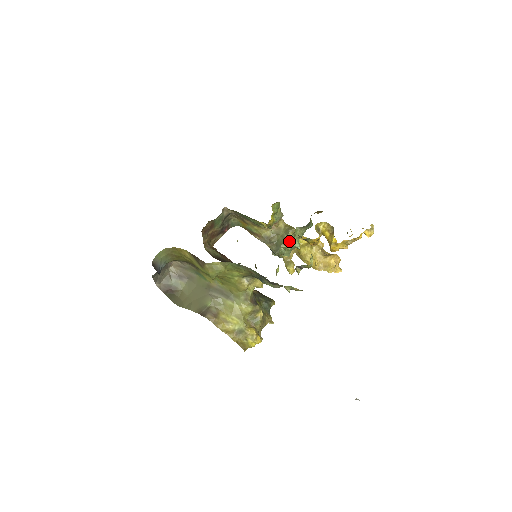
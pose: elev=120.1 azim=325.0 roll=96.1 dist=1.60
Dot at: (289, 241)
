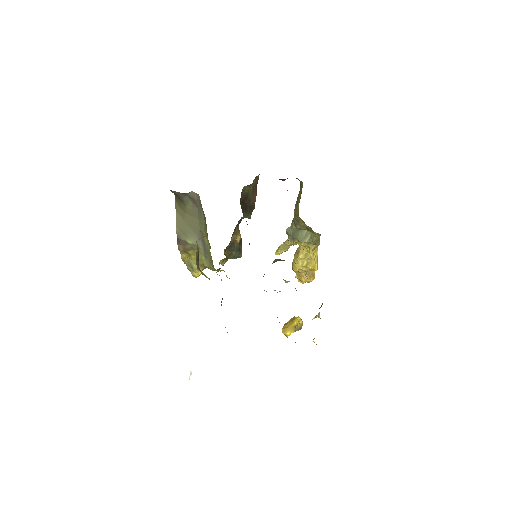
Dot at: (277, 292)
